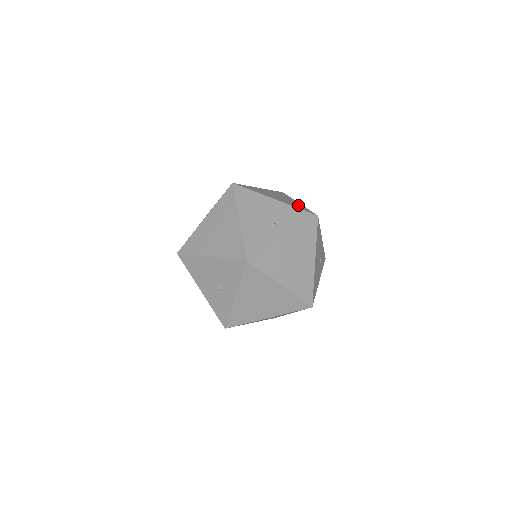
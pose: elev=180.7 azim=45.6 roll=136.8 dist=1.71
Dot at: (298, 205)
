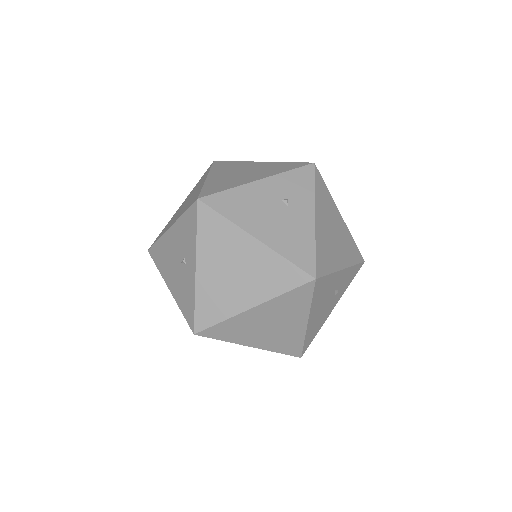
Dot at: (194, 195)
